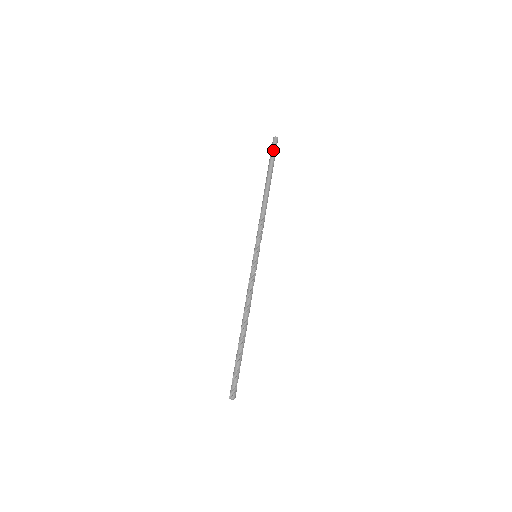
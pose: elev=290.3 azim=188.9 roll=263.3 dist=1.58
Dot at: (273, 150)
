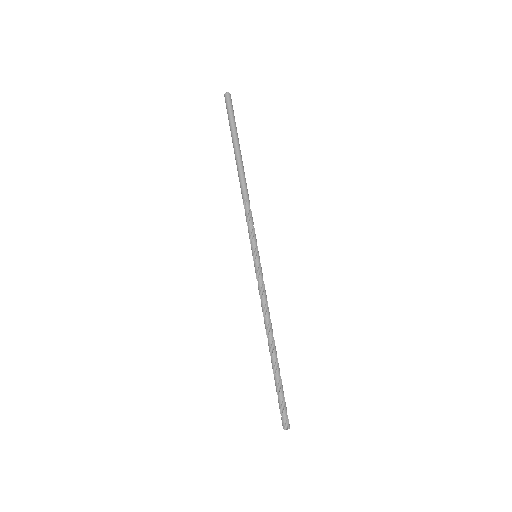
Dot at: (232, 112)
